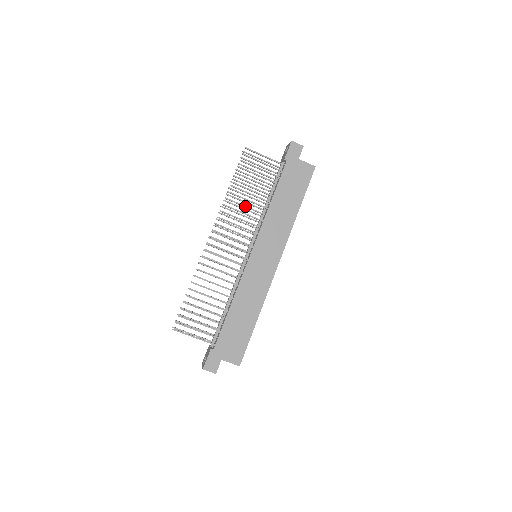
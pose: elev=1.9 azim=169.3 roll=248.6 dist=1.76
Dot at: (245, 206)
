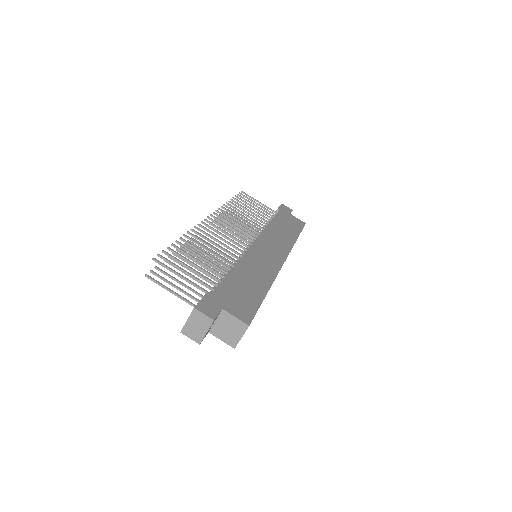
Dot at: (244, 216)
